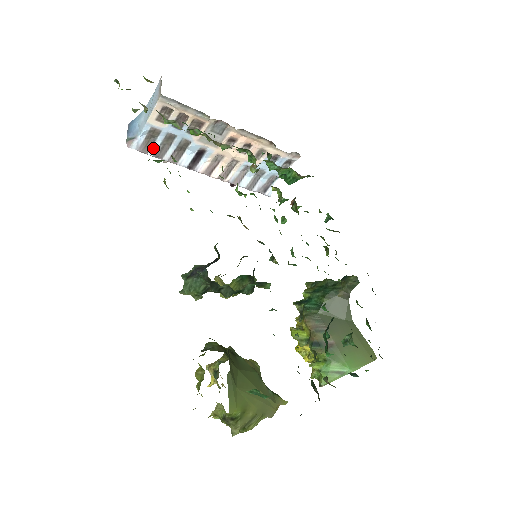
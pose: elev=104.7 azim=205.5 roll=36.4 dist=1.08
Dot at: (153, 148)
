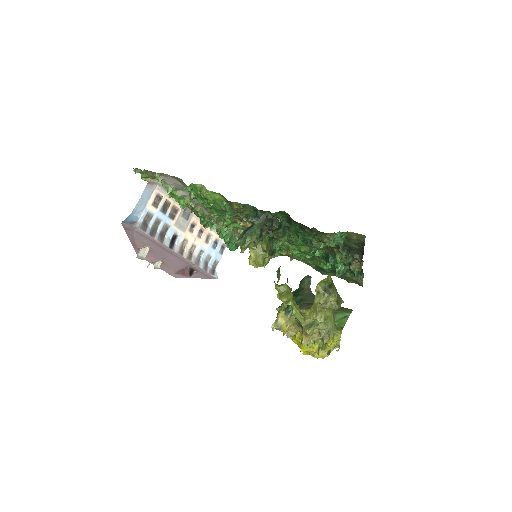
Dot at: (148, 230)
